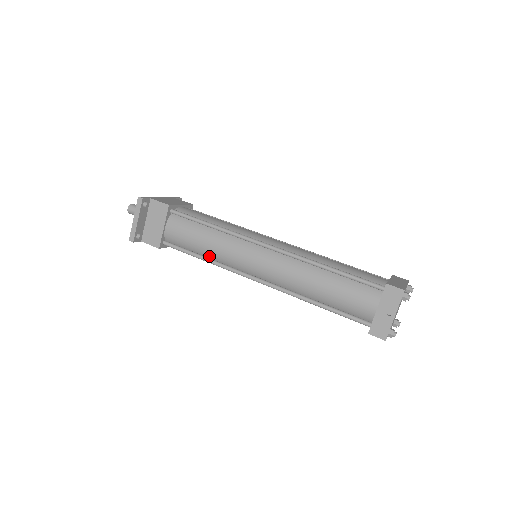
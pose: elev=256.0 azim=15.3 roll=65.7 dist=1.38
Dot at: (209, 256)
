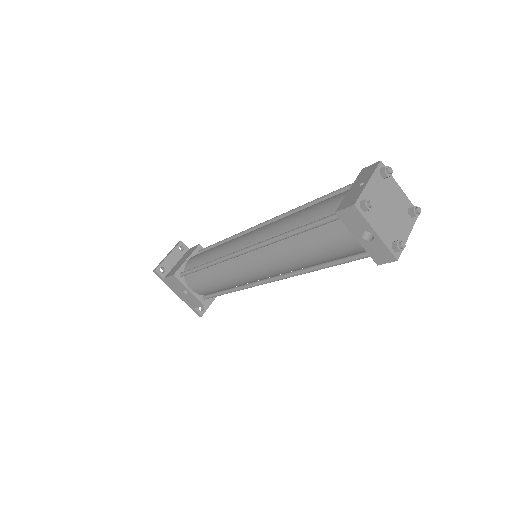
Dot at: occluded
